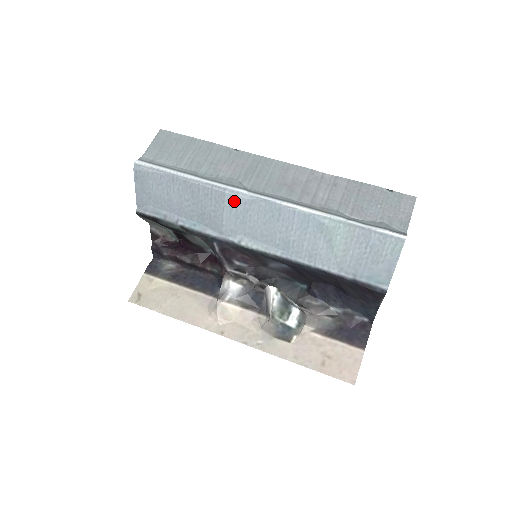
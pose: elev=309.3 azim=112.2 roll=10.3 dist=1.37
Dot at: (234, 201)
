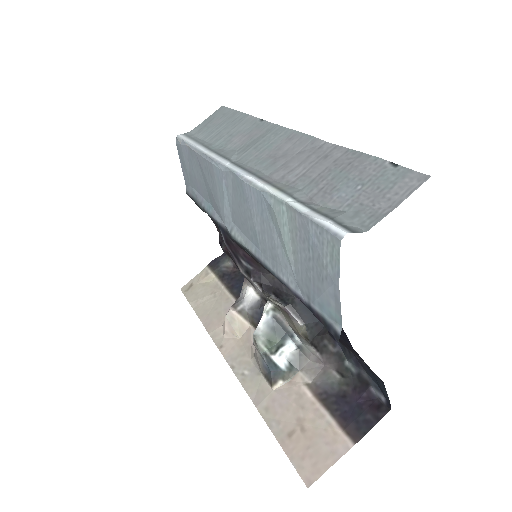
Dot at: (218, 175)
